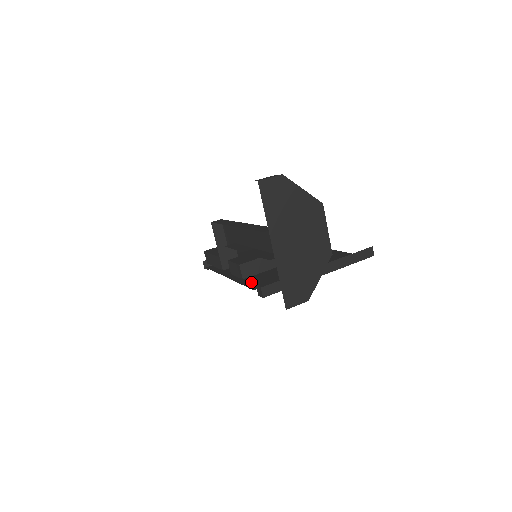
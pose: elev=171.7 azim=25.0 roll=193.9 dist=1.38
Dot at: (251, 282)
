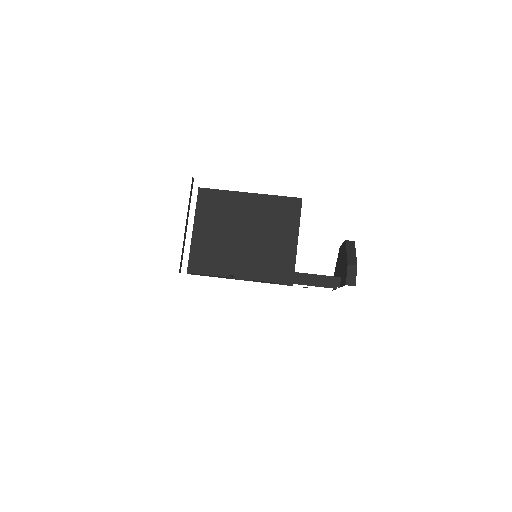
Dot at: occluded
